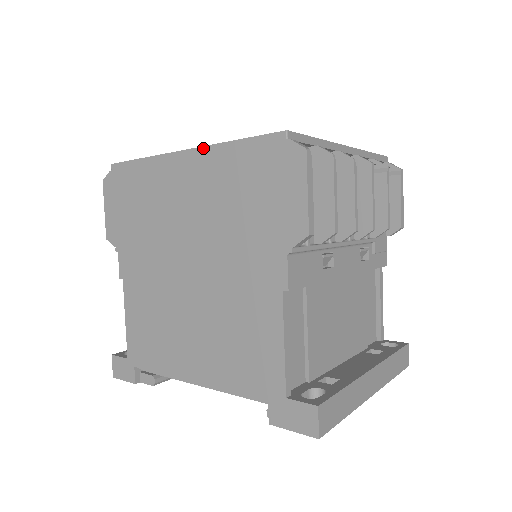
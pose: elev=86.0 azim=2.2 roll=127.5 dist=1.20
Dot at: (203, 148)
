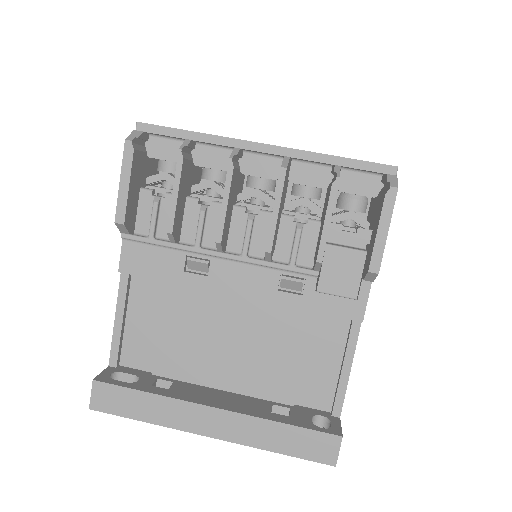
Dot at: occluded
